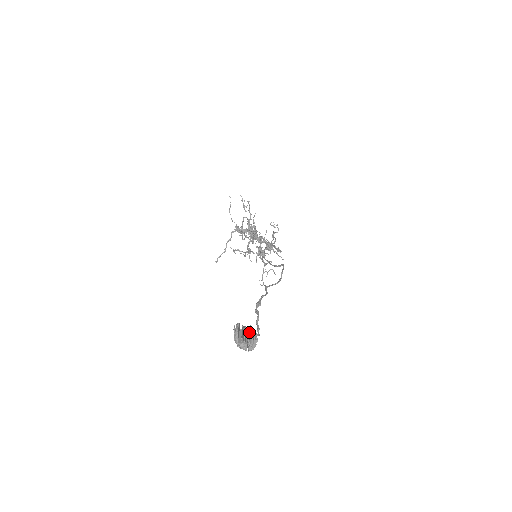
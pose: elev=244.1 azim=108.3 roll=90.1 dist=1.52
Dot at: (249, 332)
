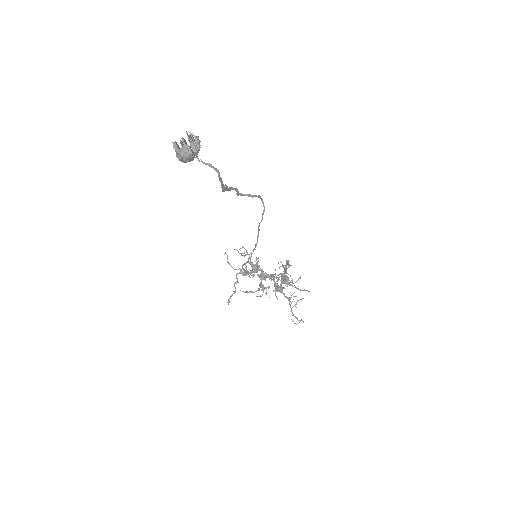
Dot at: (188, 138)
